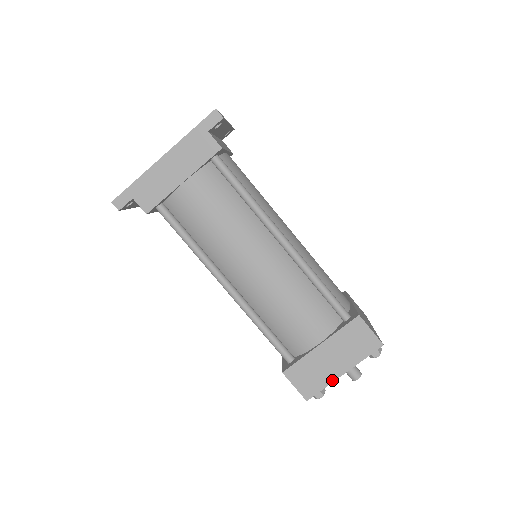
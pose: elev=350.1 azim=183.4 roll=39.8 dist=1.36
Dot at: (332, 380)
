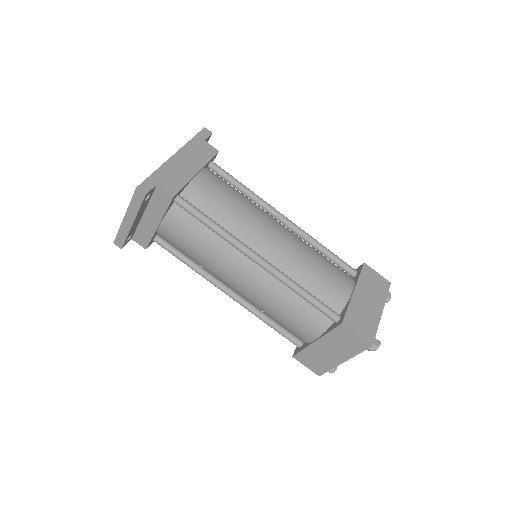
Dot at: (378, 320)
